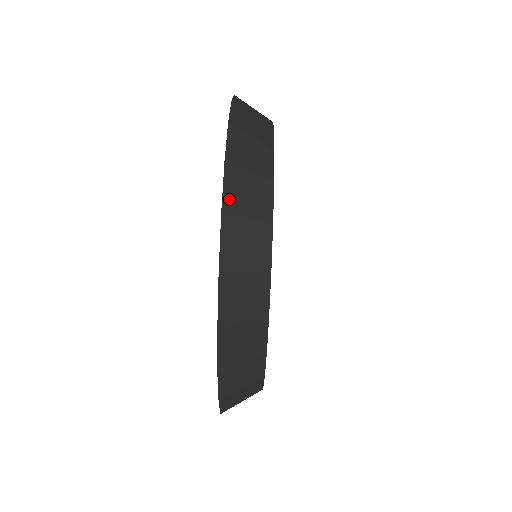
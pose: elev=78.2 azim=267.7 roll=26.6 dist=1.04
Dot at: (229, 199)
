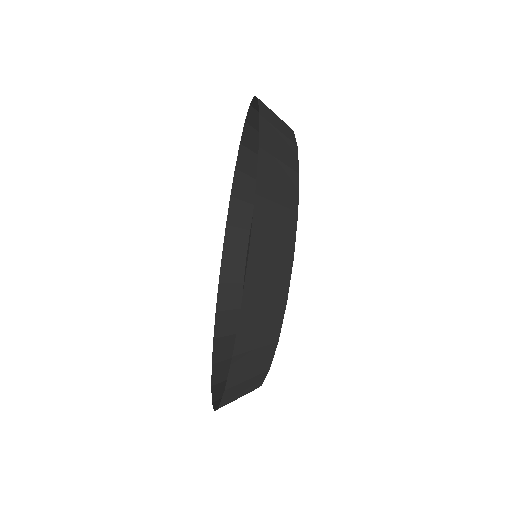
Dot at: occluded
